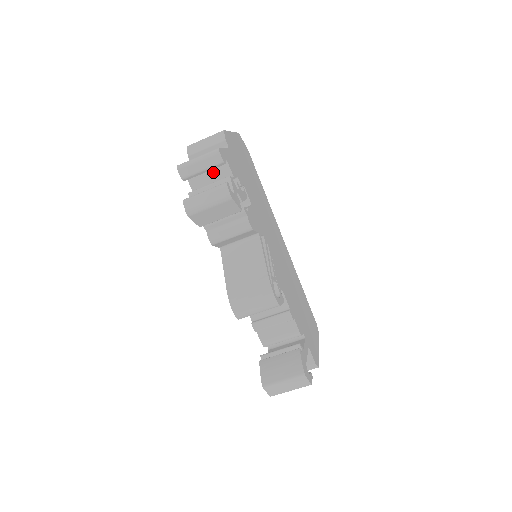
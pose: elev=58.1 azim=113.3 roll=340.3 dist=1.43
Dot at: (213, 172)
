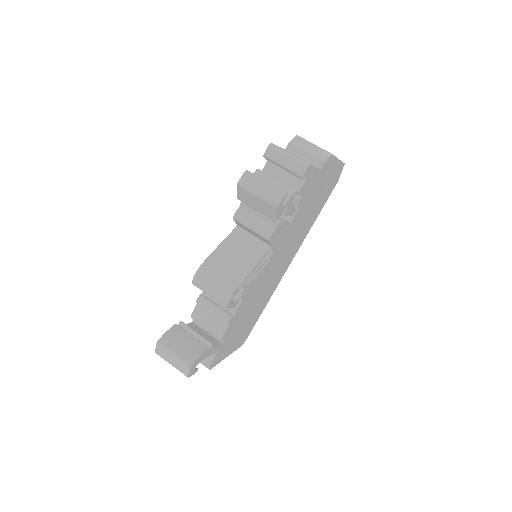
Dot at: (290, 174)
